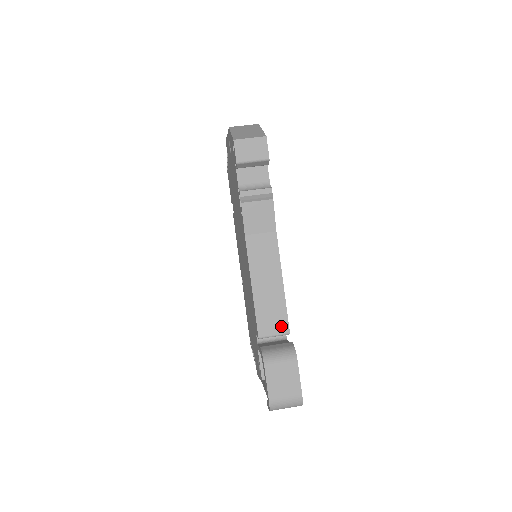
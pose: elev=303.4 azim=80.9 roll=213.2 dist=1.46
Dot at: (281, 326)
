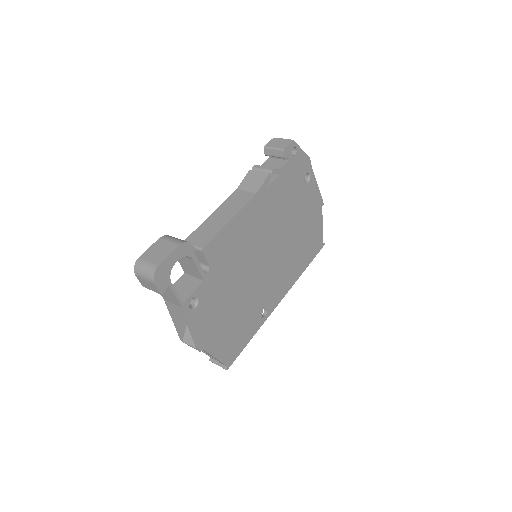
Dot at: (202, 242)
